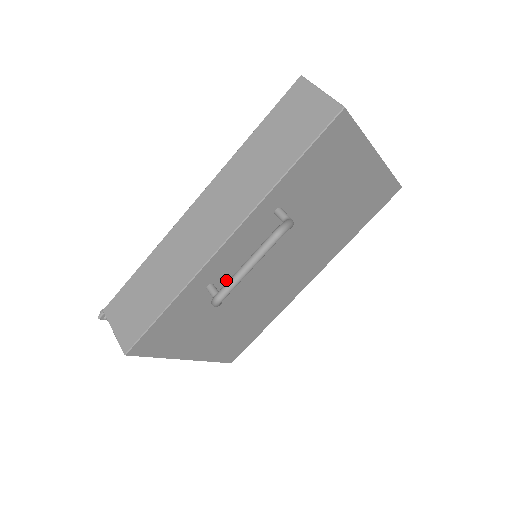
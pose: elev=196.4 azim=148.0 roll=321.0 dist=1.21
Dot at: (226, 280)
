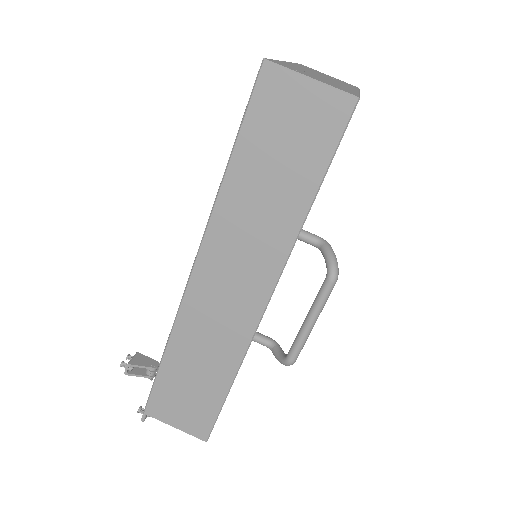
Dot at: occluded
